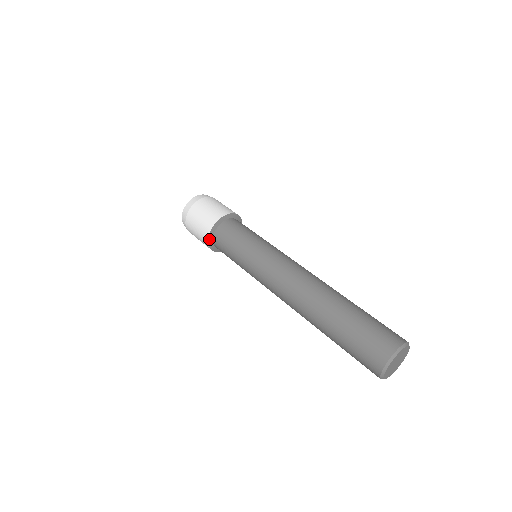
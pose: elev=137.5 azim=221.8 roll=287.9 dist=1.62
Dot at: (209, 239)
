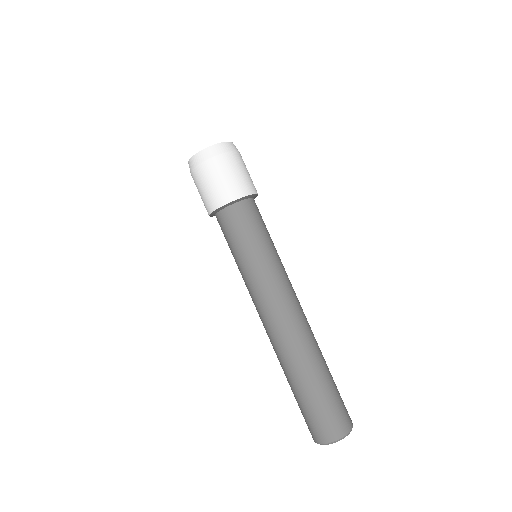
Dot at: occluded
